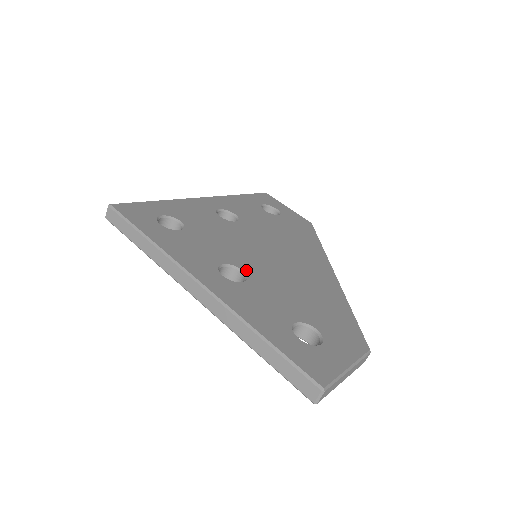
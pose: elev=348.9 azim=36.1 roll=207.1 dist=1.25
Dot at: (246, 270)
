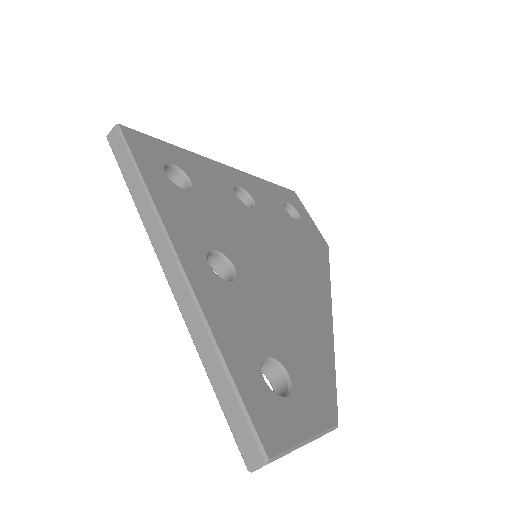
Dot at: (238, 268)
